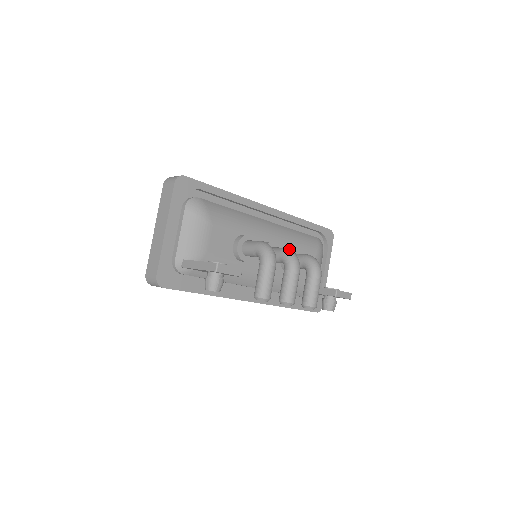
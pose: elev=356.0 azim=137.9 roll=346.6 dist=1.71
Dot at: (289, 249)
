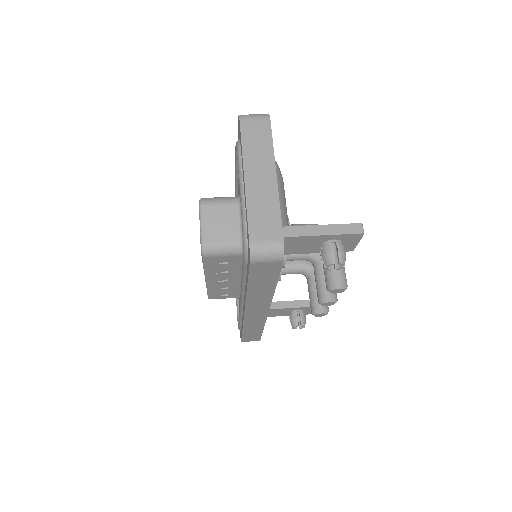
Dot at: occluded
